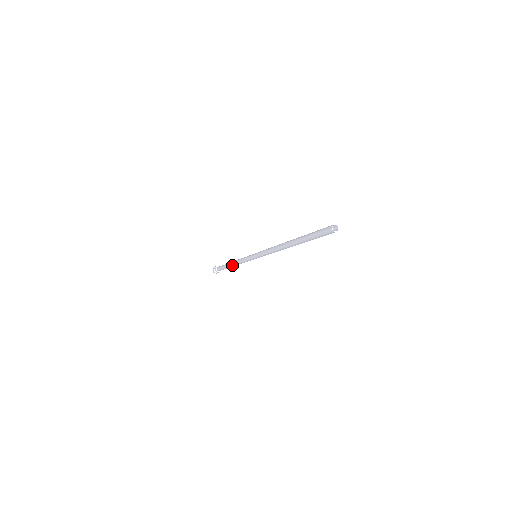
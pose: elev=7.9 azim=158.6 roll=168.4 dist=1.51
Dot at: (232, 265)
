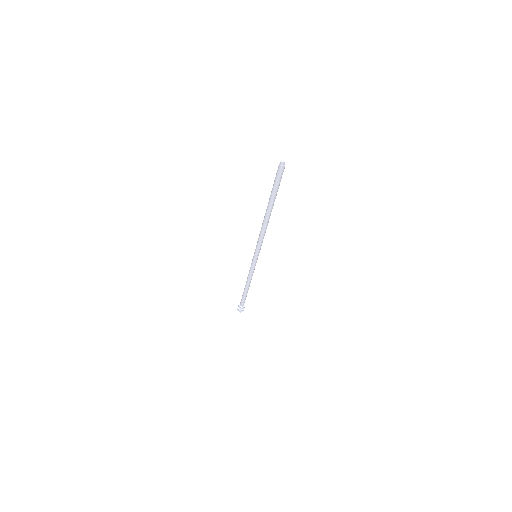
Dot at: (246, 285)
